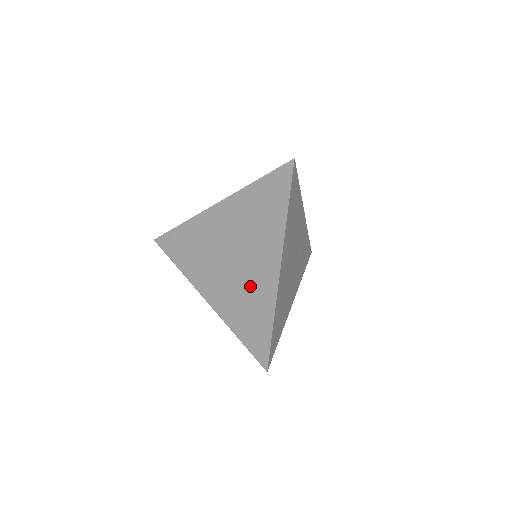
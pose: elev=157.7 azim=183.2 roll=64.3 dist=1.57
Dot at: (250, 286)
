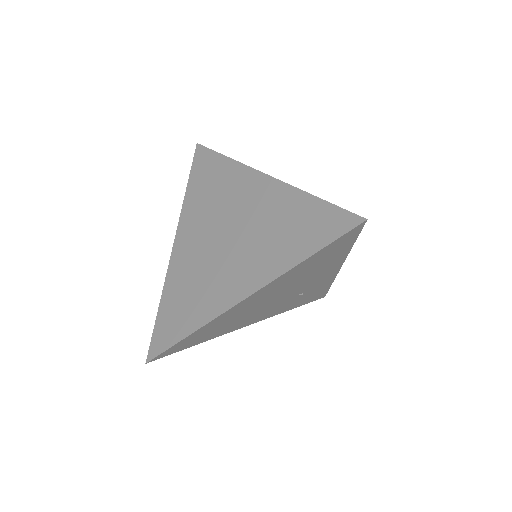
Dot at: (210, 280)
